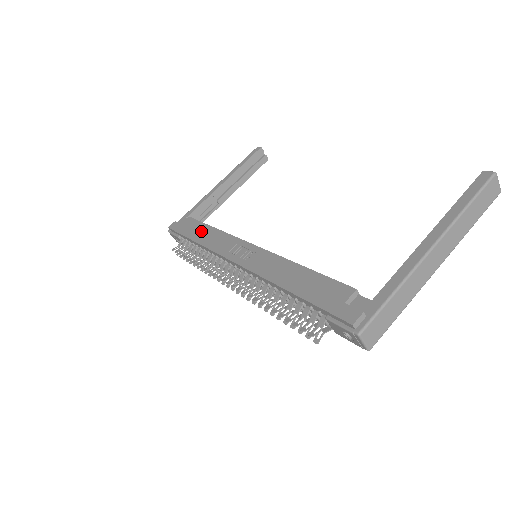
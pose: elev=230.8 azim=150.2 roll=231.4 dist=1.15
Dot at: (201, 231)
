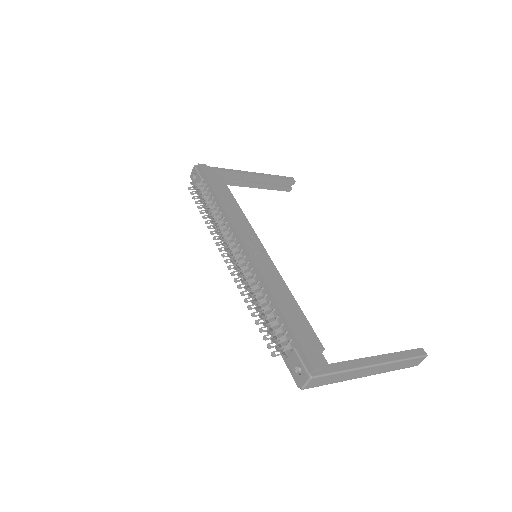
Dot at: (227, 196)
